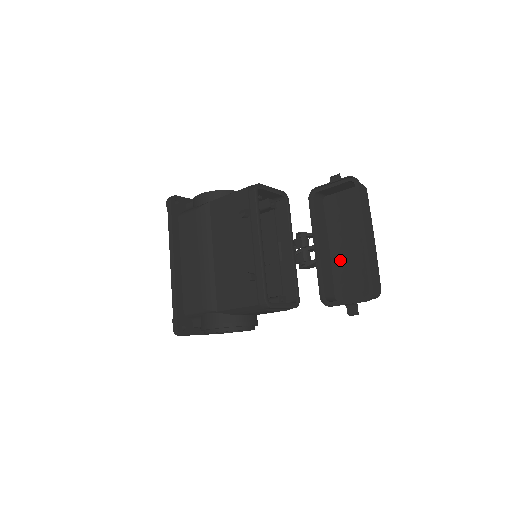
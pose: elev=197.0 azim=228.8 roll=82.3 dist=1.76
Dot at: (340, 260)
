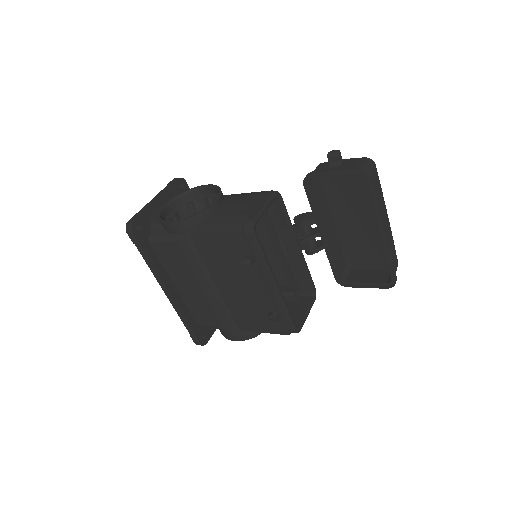
Dot at: (348, 233)
